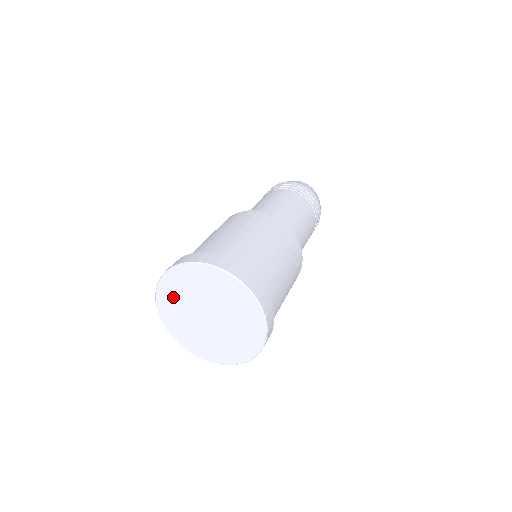
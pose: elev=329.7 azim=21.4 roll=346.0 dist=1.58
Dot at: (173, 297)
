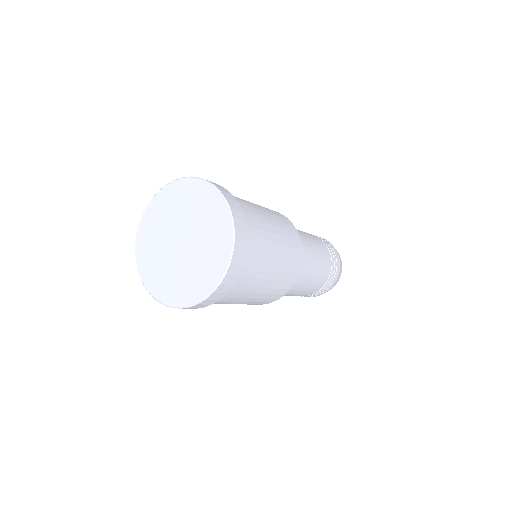
Dot at: (152, 266)
